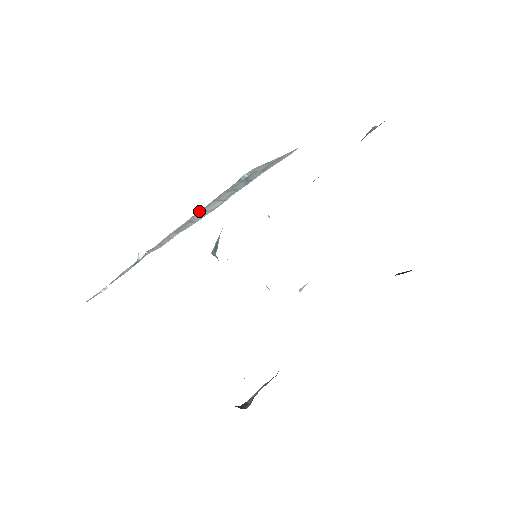
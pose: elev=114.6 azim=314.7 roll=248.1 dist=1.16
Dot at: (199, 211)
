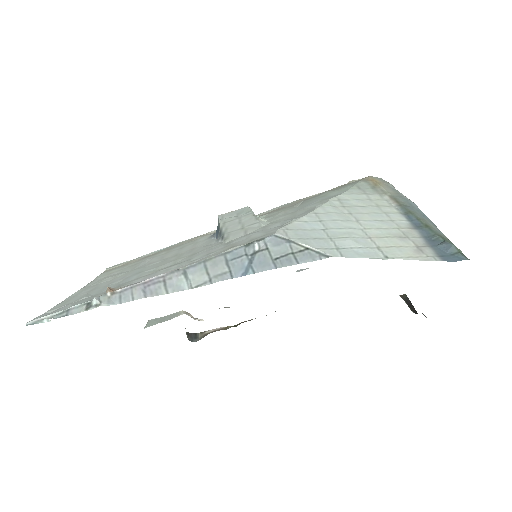
Dot at: (182, 268)
